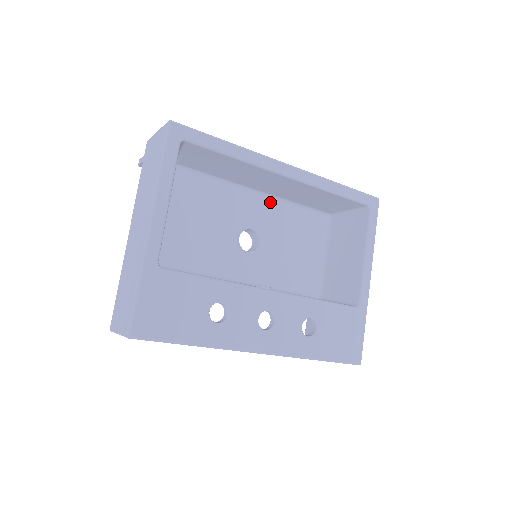
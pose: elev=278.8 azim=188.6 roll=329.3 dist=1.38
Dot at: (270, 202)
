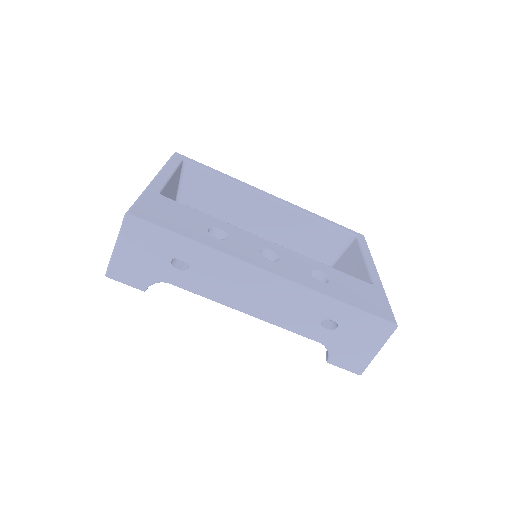
Dot at: occluded
